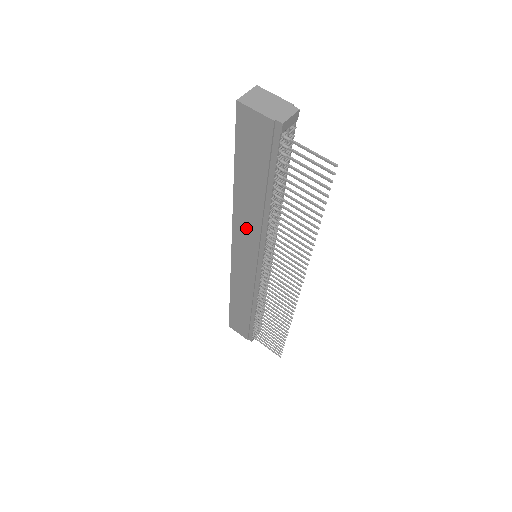
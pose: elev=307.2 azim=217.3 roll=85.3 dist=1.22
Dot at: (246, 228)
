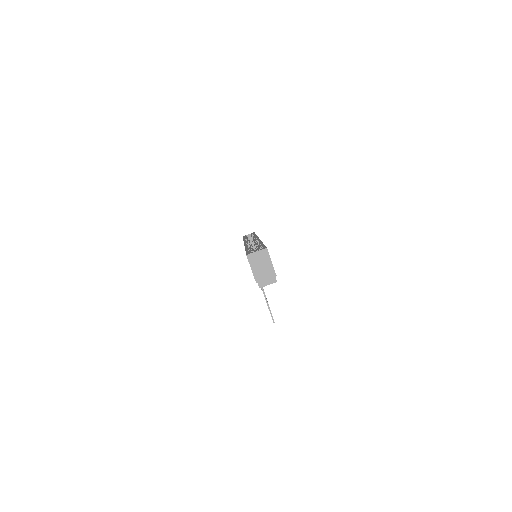
Dot at: occluded
